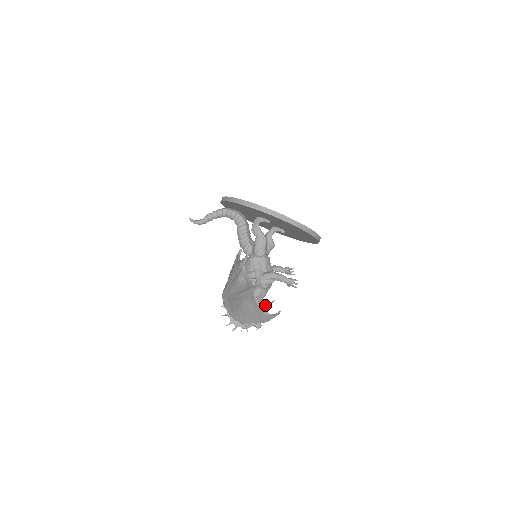
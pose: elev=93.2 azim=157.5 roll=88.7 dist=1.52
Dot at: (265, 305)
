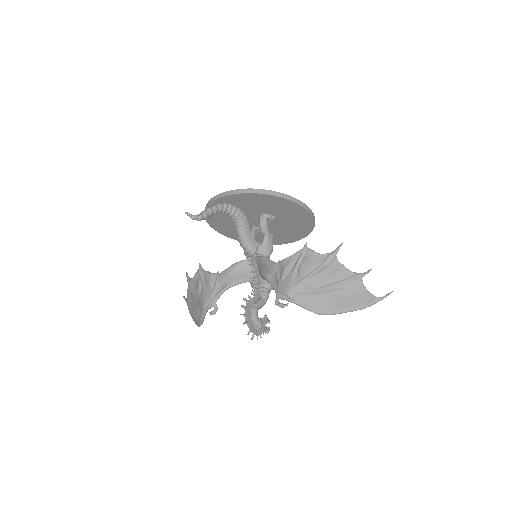
Dot at: occluded
